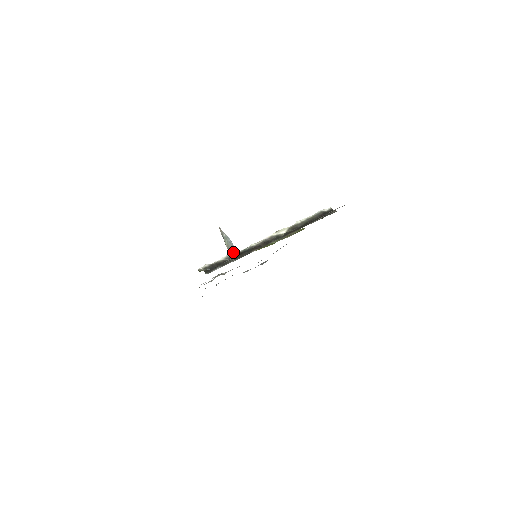
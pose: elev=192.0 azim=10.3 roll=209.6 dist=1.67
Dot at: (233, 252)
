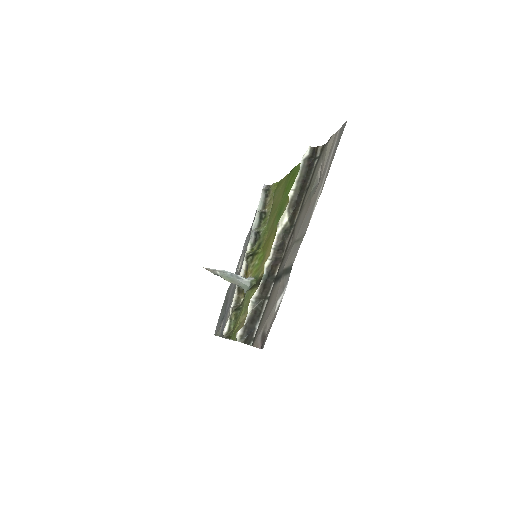
Dot at: (244, 283)
